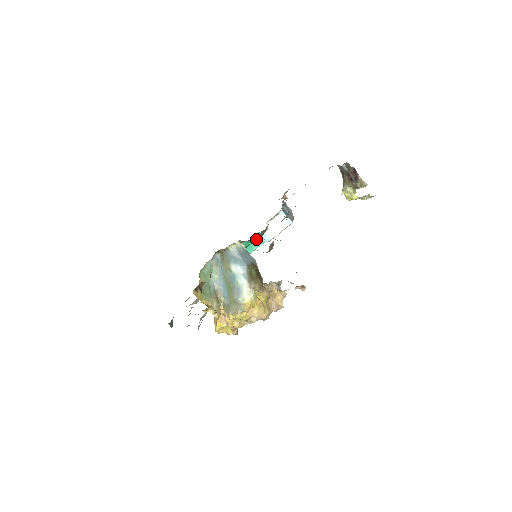
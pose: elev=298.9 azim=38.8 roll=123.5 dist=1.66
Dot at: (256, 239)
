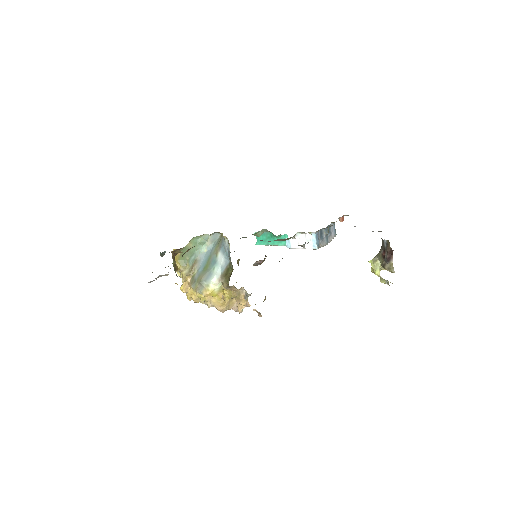
Dot at: occluded
